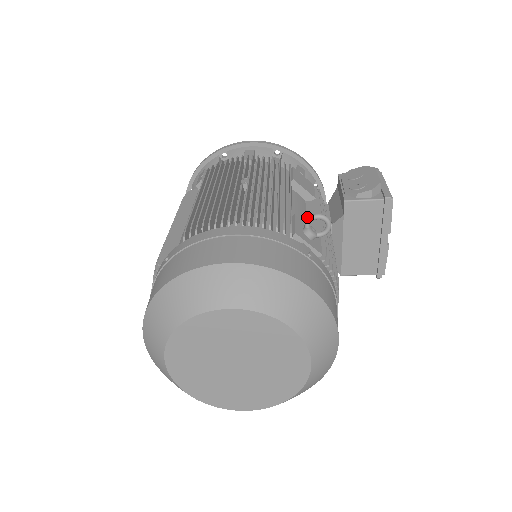
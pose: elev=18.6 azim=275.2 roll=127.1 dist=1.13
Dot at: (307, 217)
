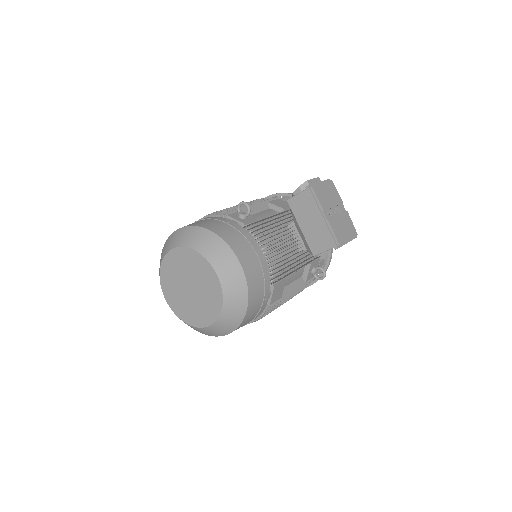
Dot at: occluded
